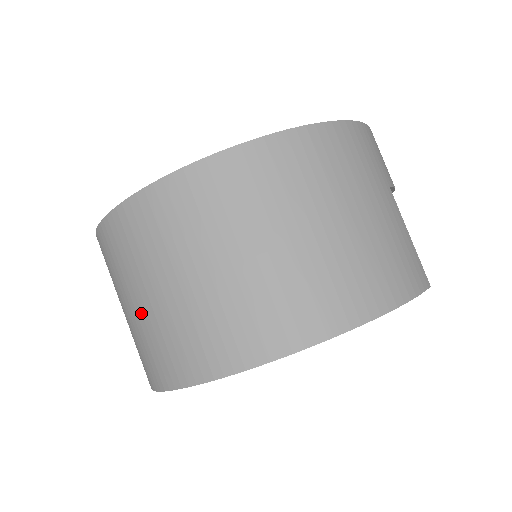
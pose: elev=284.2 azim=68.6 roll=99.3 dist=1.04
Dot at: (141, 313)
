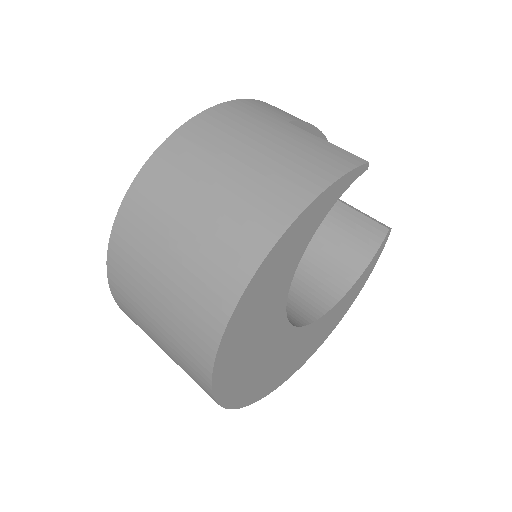
Dot at: (163, 340)
